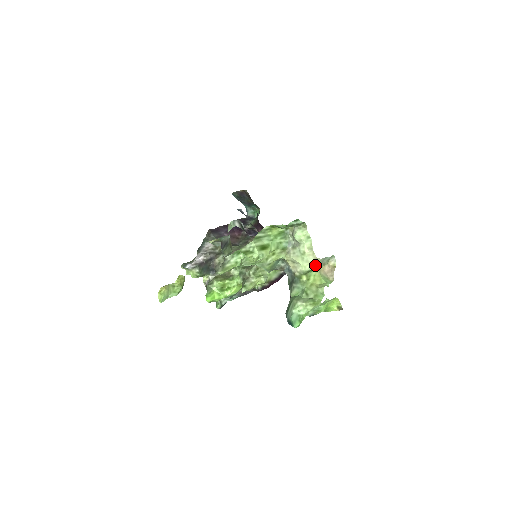
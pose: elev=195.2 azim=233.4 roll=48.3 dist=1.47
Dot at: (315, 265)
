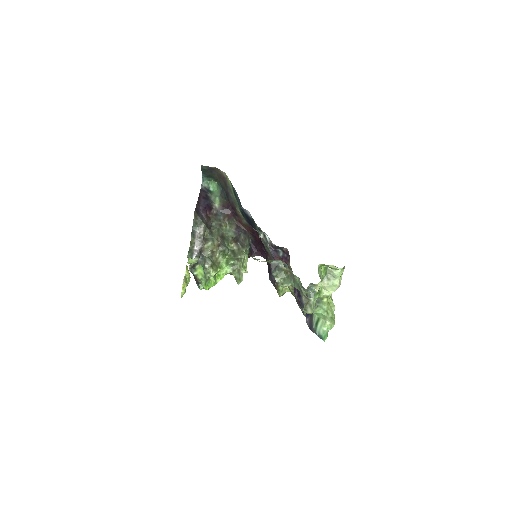
Dot at: occluded
